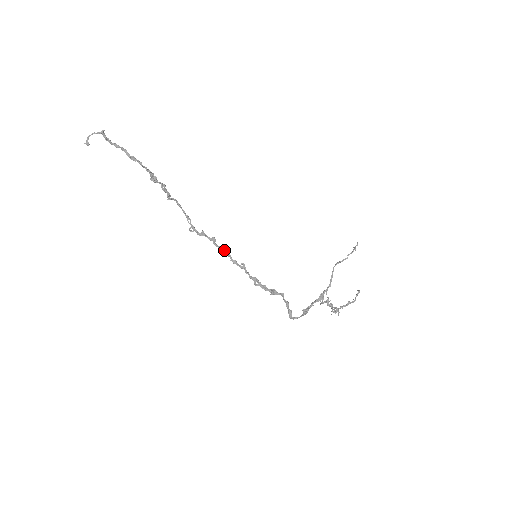
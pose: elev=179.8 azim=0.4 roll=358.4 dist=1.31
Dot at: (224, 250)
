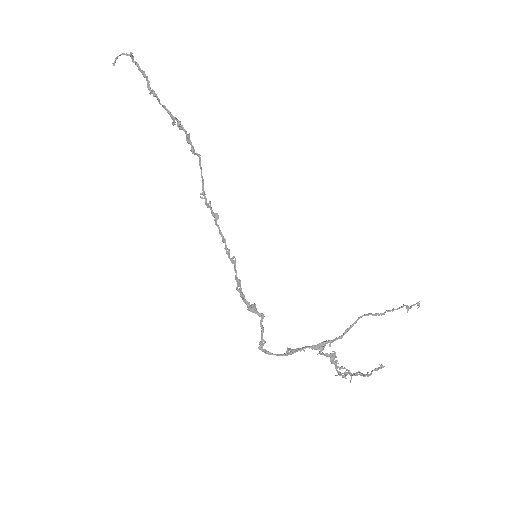
Dot at: occluded
